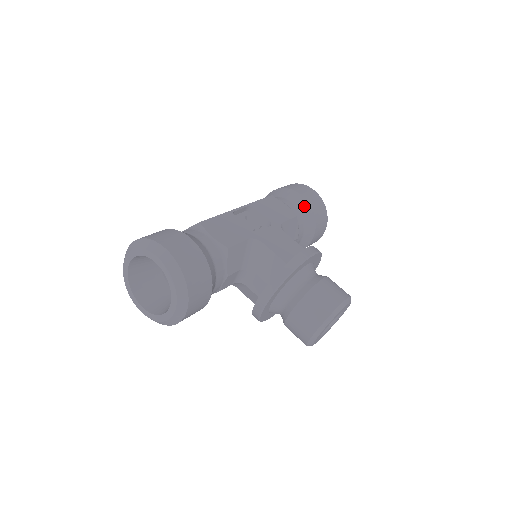
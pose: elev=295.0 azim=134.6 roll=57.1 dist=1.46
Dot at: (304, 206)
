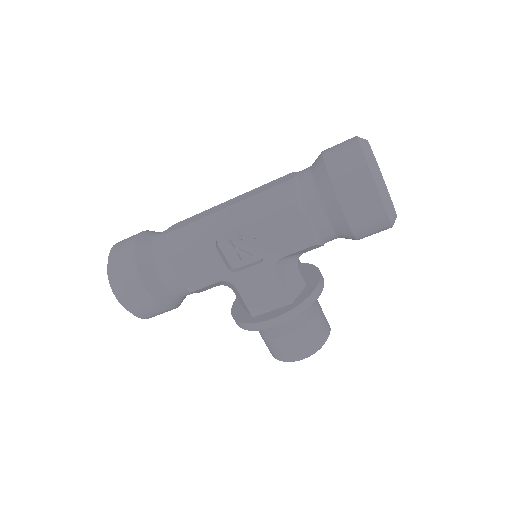
Dot at: (341, 226)
